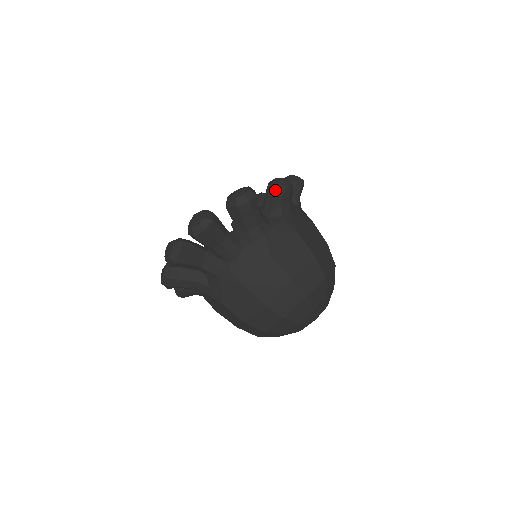
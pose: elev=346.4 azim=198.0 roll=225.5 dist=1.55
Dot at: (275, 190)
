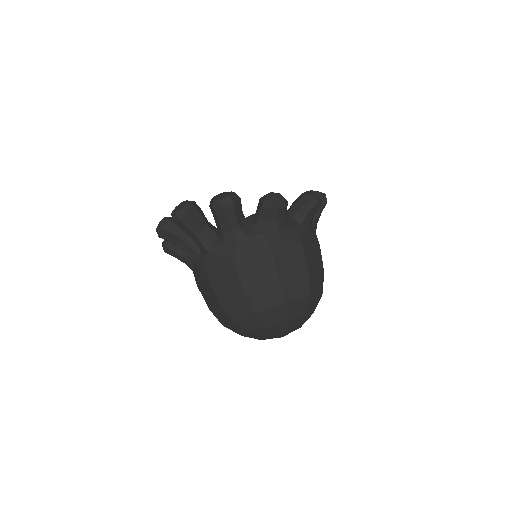
Dot at: (262, 203)
